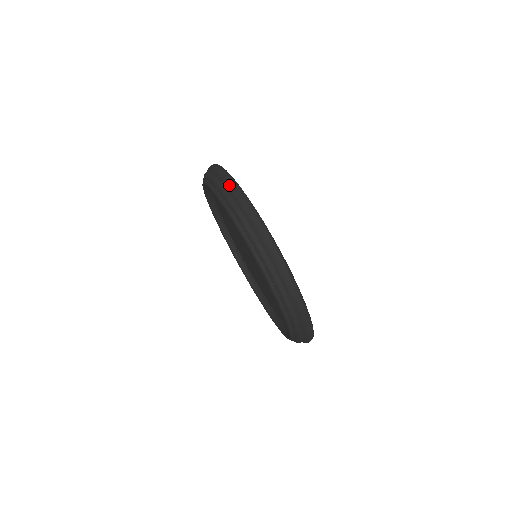
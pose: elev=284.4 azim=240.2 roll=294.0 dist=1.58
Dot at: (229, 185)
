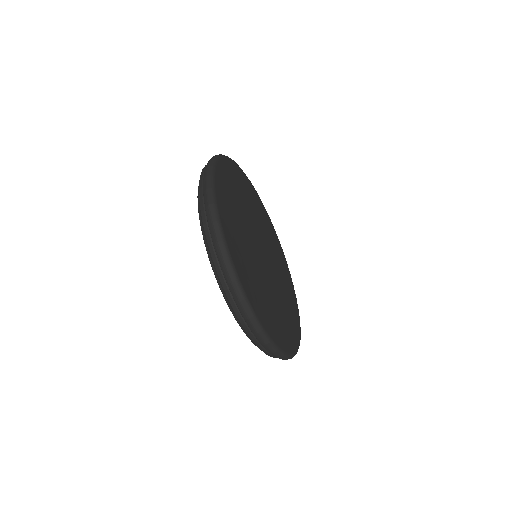
Dot at: occluded
